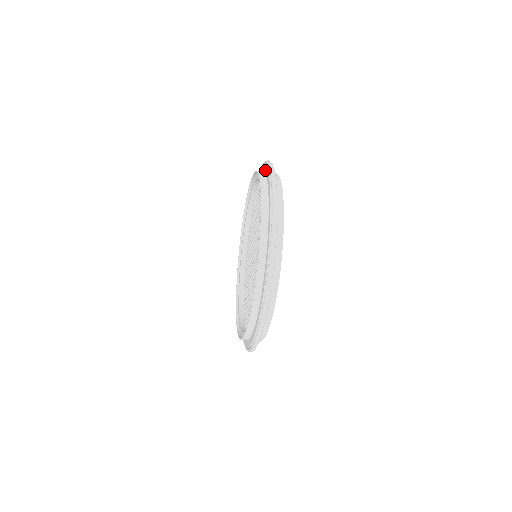
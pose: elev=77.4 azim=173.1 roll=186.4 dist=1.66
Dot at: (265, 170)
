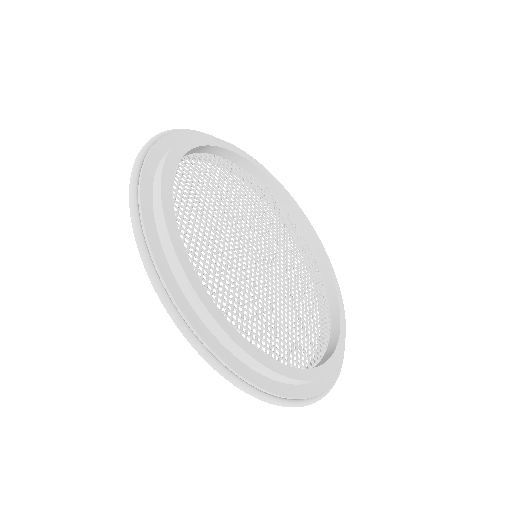
Dot at: occluded
